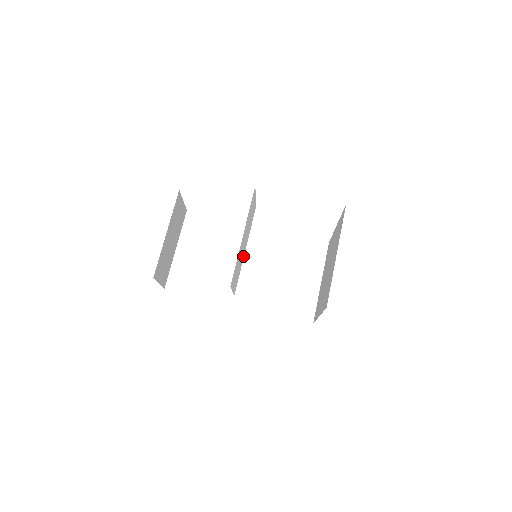
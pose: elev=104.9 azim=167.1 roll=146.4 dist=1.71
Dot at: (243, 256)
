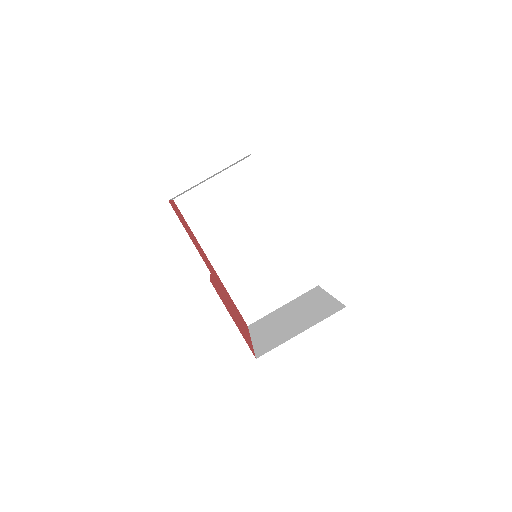
Dot at: occluded
